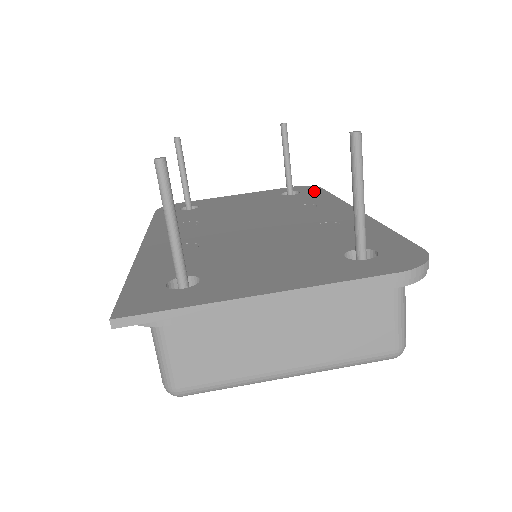
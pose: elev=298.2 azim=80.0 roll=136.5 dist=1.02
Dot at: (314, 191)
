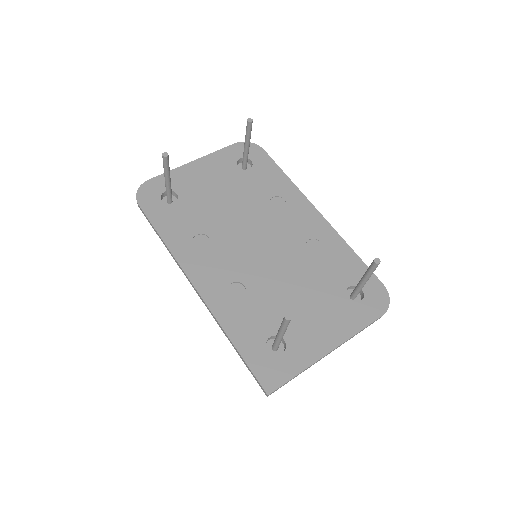
Dot at: (264, 161)
